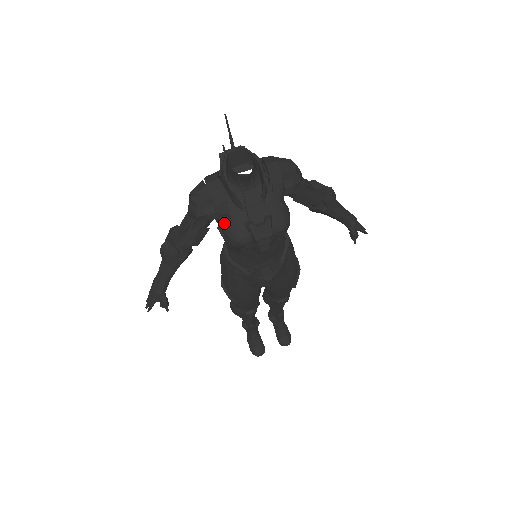
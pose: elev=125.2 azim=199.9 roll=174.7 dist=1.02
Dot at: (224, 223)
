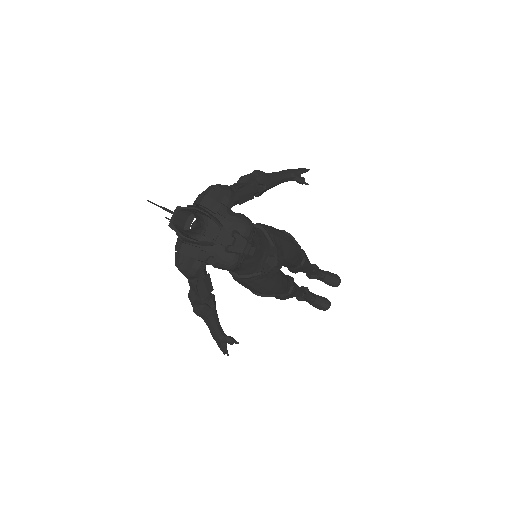
Dot at: (213, 263)
